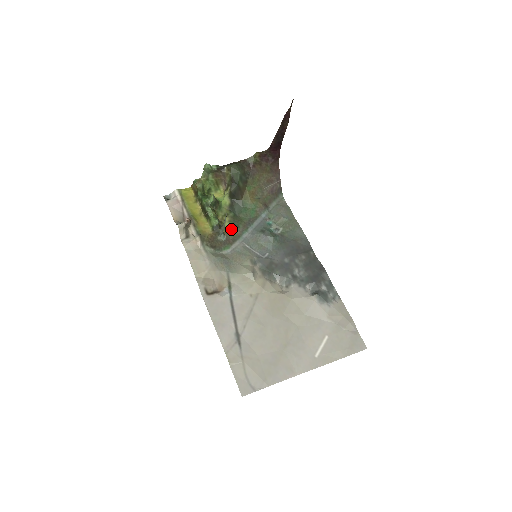
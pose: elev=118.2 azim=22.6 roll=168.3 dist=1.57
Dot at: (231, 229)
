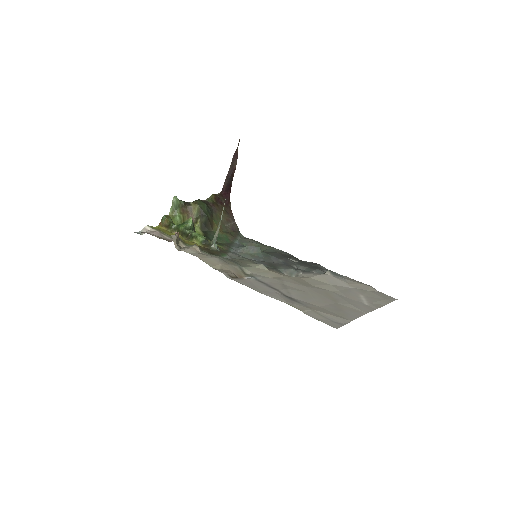
Dot at: (218, 246)
